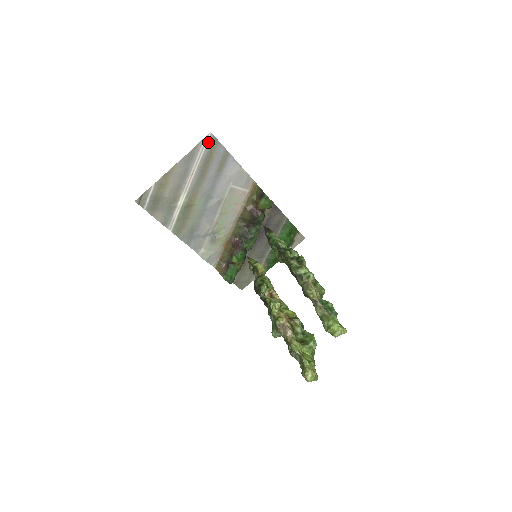
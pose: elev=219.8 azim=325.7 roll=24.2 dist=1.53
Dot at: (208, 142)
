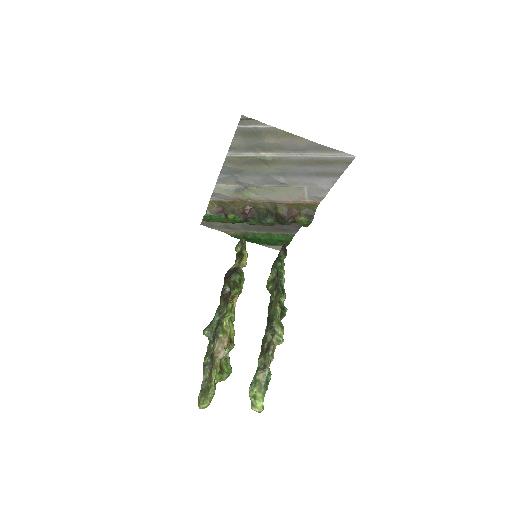
Dot at: (344, 157)
